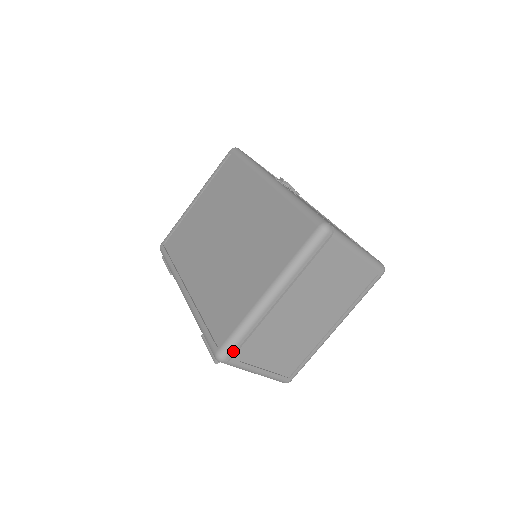
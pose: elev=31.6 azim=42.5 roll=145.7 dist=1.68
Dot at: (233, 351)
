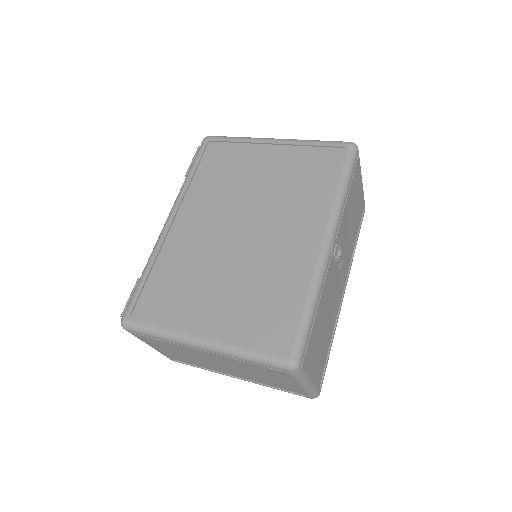
Dot at: (137, 333)
